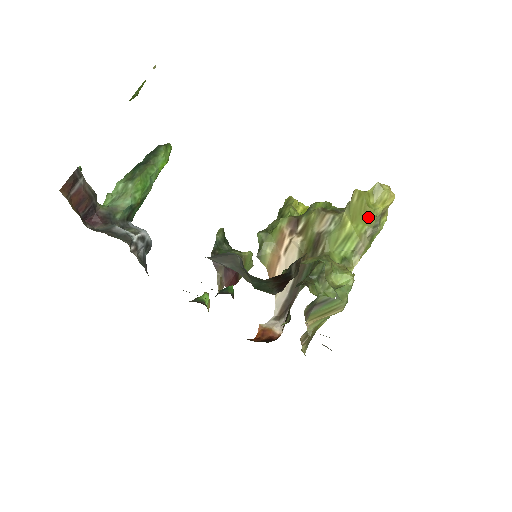
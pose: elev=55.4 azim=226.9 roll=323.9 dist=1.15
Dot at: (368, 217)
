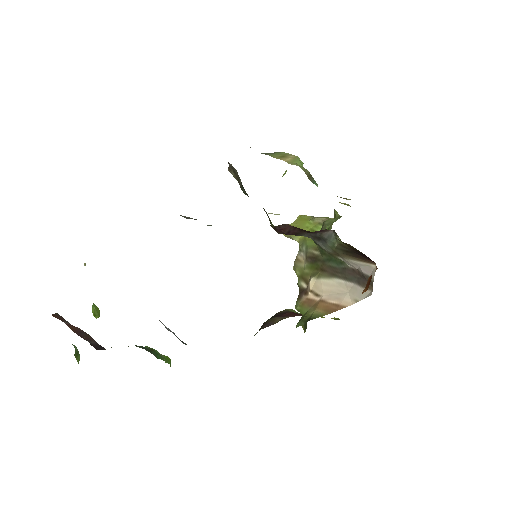
Dot at: (303, 220)
